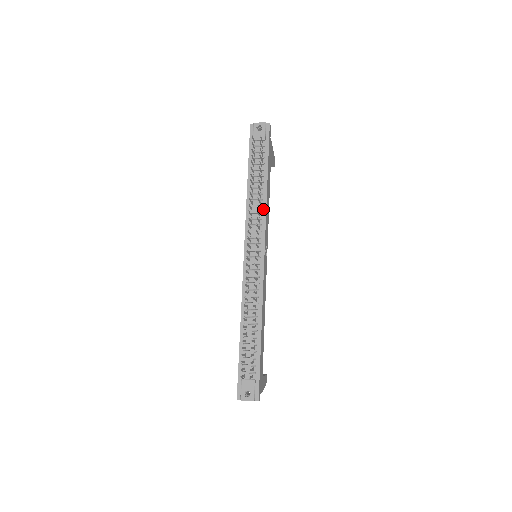
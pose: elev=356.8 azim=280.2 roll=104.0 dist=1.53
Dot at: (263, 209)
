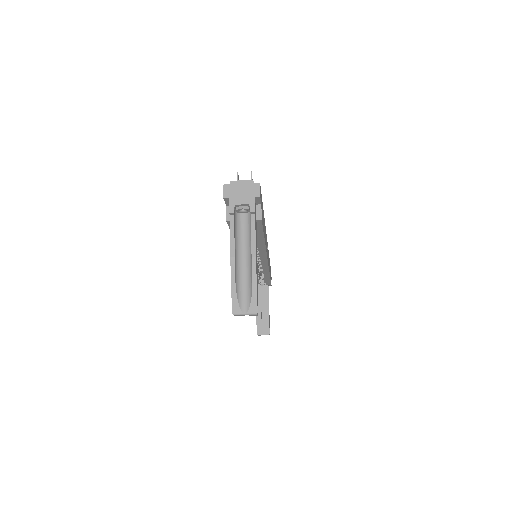
Dot at: occluded
